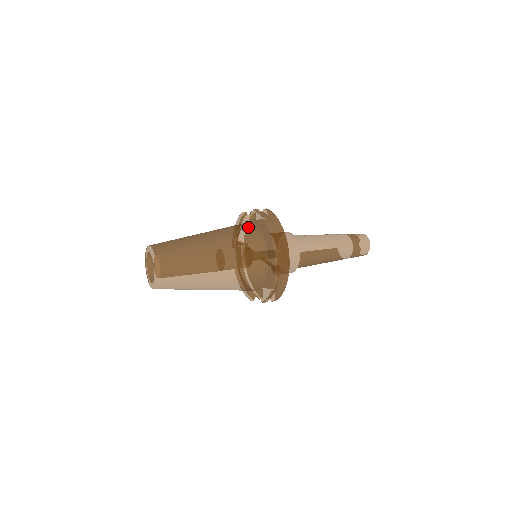
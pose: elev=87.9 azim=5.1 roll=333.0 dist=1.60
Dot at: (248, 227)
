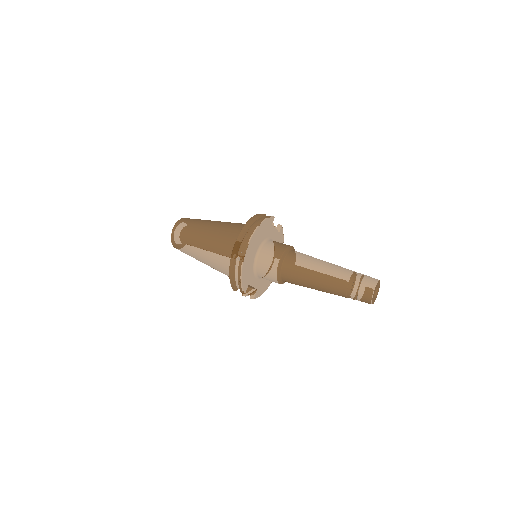
Dot at: occluded
